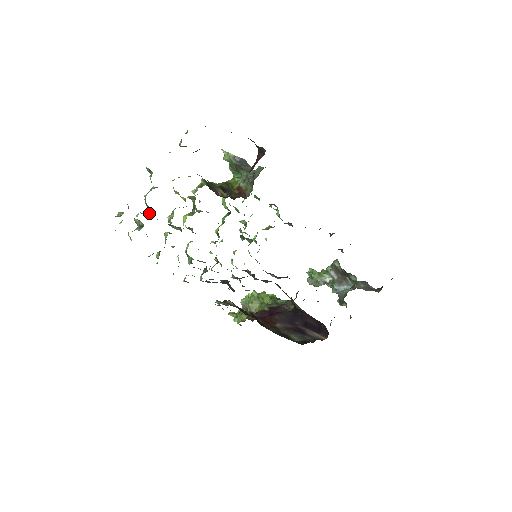
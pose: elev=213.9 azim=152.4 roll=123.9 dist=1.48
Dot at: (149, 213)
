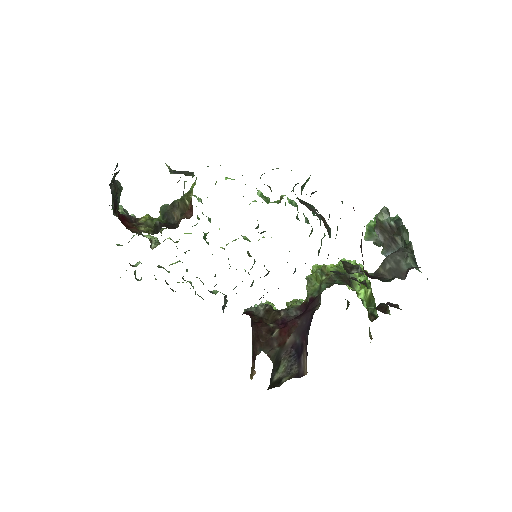
Dot at: (138, 264)
